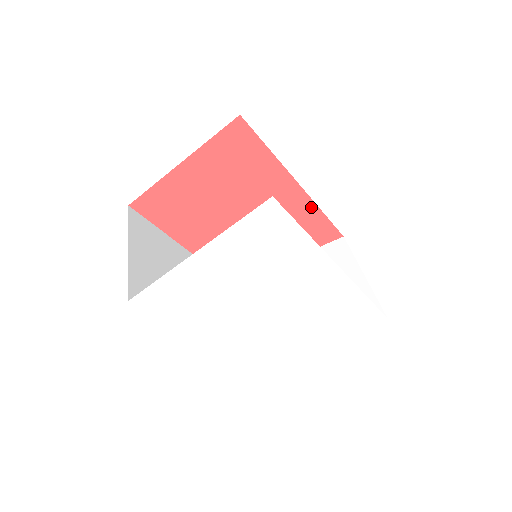
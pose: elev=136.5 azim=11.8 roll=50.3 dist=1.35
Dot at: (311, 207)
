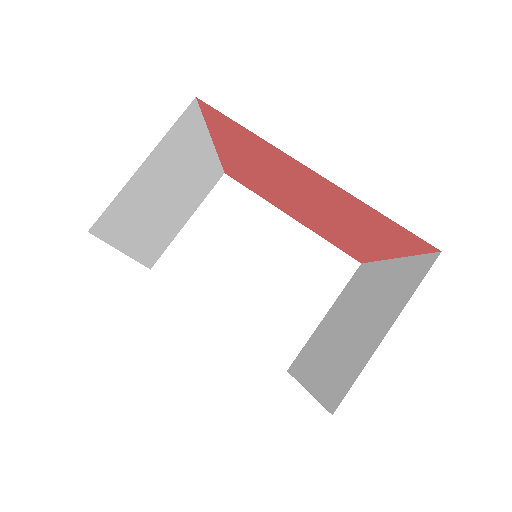
Dot at: (353, 199)
